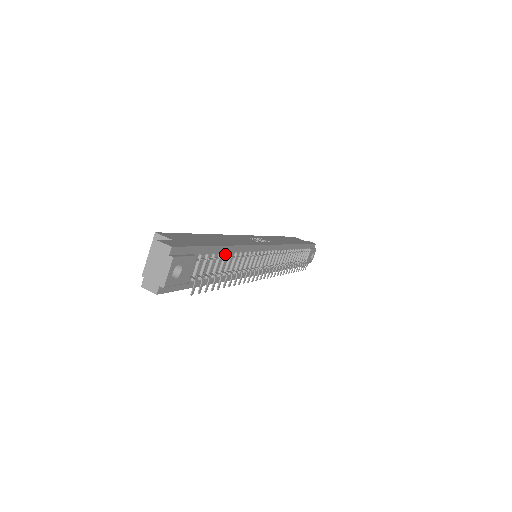
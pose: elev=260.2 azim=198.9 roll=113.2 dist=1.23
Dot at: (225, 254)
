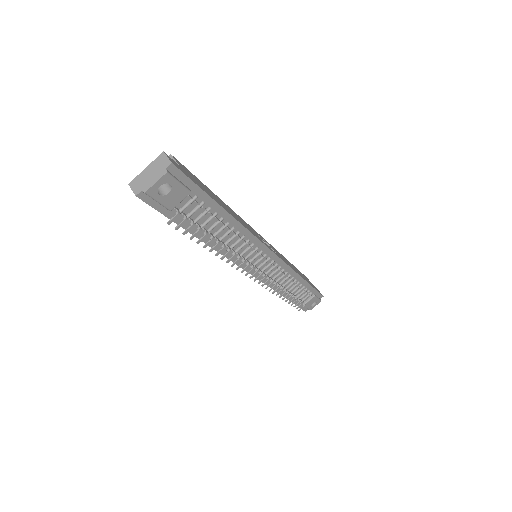
Dot at: (222, 218)
